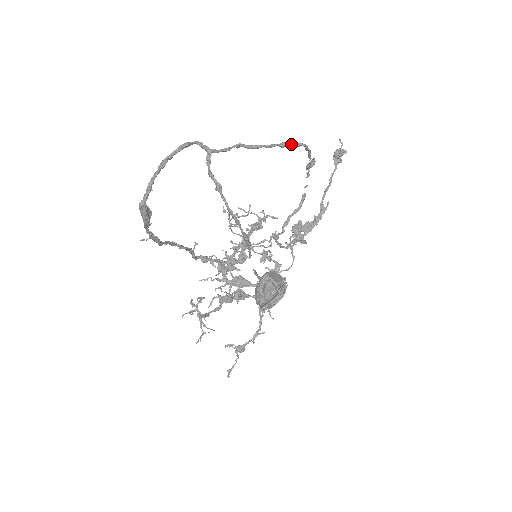
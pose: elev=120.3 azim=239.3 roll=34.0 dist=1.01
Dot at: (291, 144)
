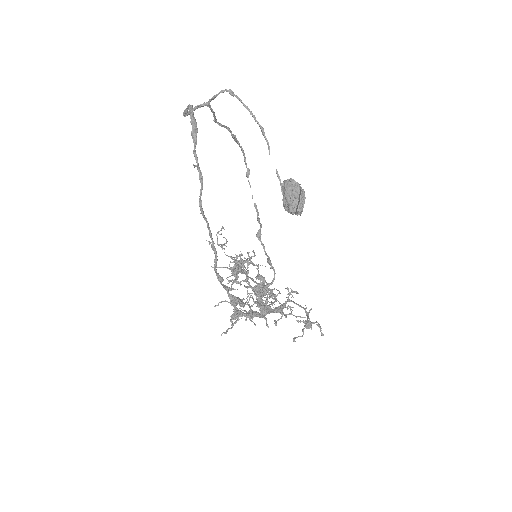
Dot at: (236, 139)
